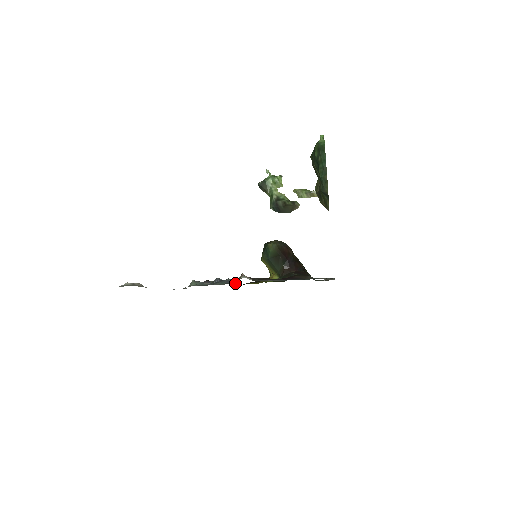
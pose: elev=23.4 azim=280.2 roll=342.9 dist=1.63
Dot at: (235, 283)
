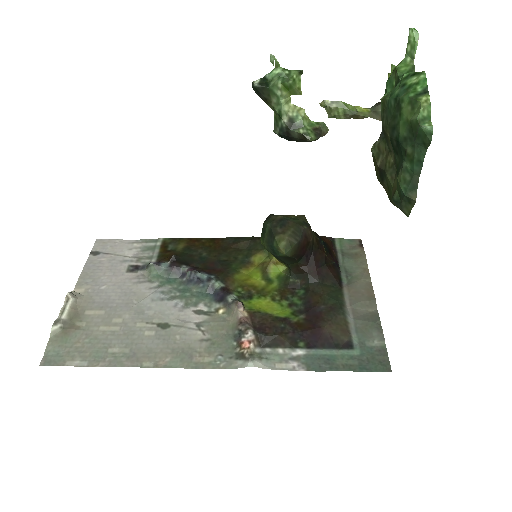
Dot at: (217, 258)
